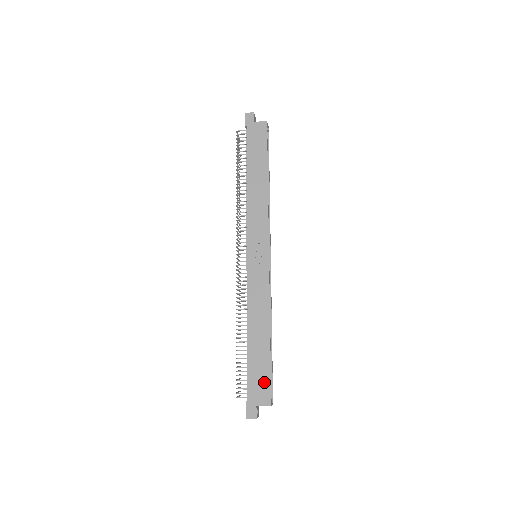
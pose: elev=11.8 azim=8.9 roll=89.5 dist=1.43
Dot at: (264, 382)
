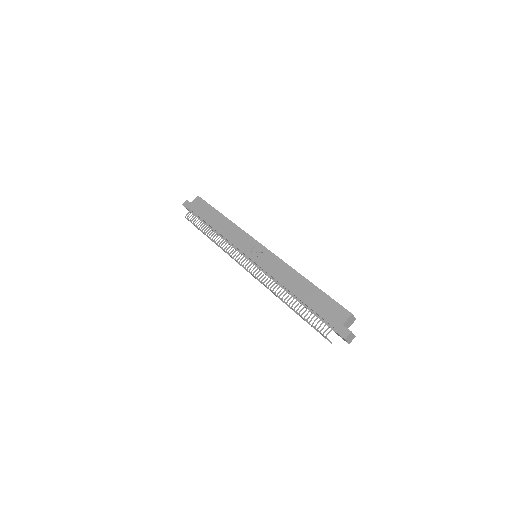
Dot at: (332, 306)
